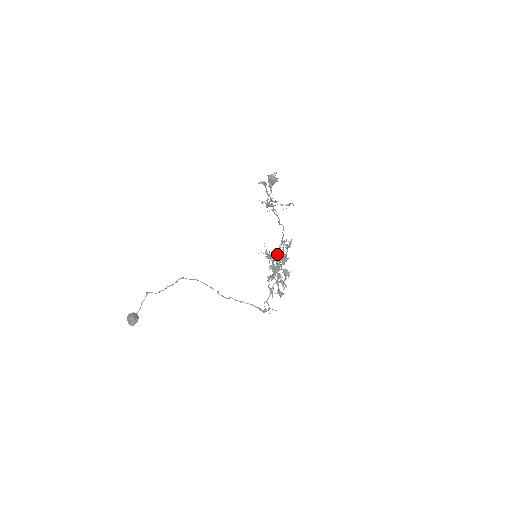
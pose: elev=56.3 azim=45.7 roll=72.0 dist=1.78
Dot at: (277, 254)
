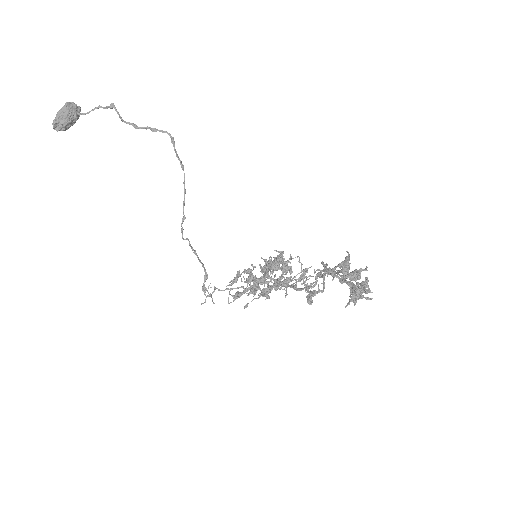
Dot at: (287, 262)
